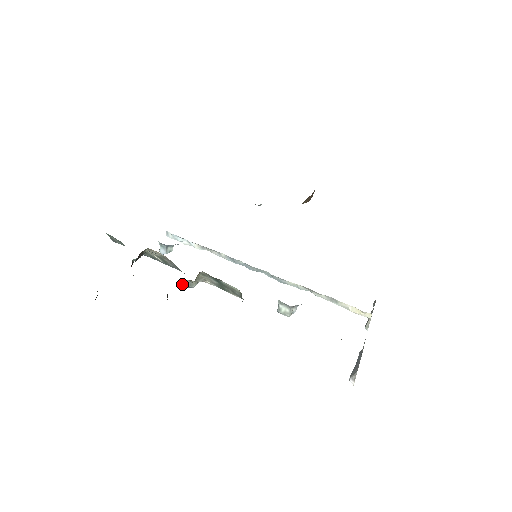
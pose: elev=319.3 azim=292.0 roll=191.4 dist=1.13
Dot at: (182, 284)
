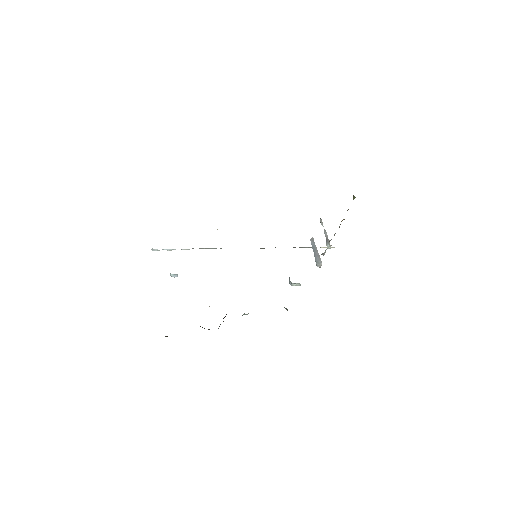
Dot at: occluded
